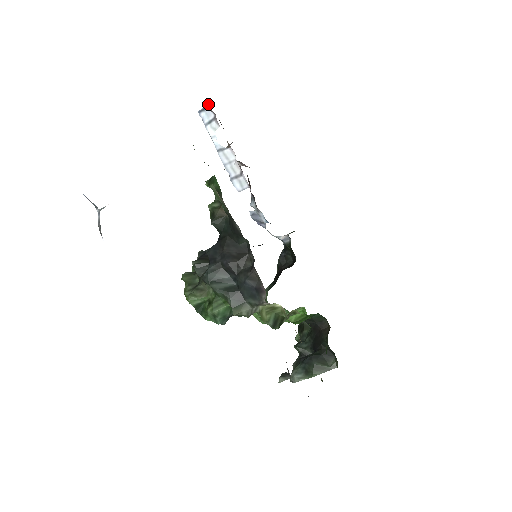
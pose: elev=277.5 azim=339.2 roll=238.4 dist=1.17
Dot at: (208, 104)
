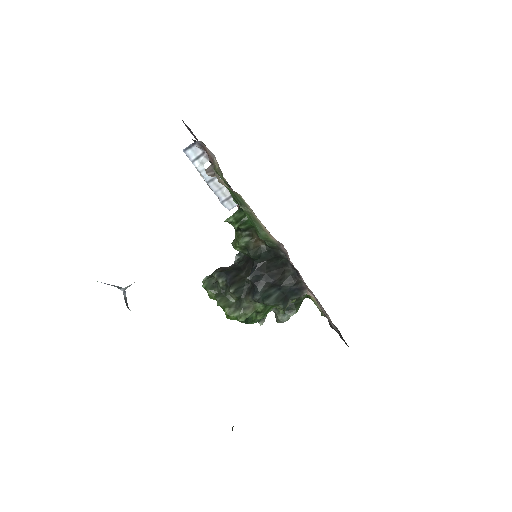
Dot at: (196, 142)
